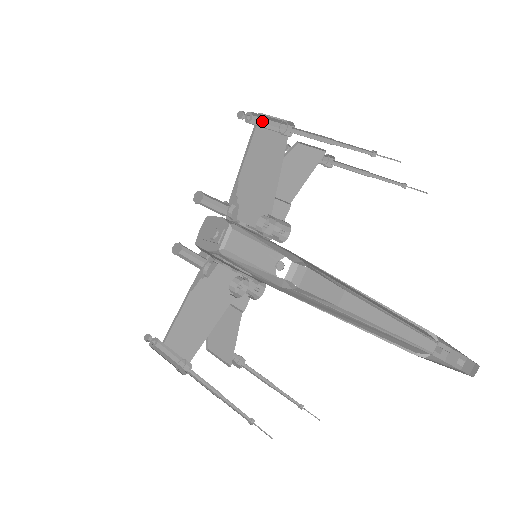
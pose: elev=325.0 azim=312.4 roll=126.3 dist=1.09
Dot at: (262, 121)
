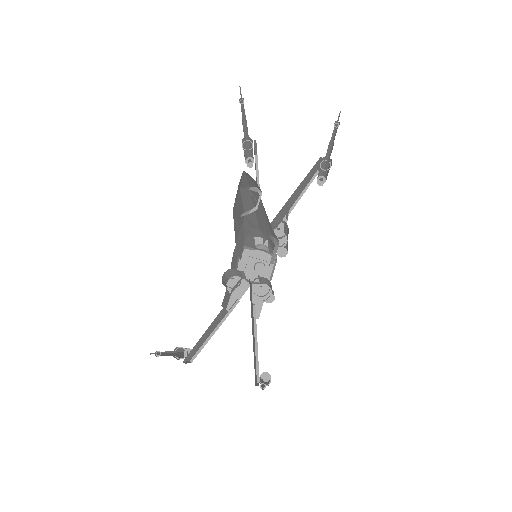
Dot at: occluded
